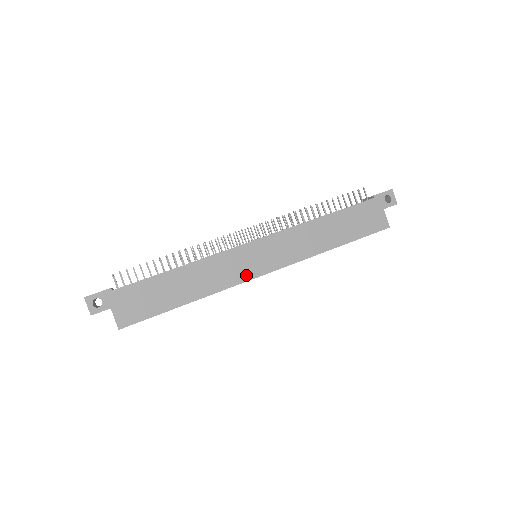
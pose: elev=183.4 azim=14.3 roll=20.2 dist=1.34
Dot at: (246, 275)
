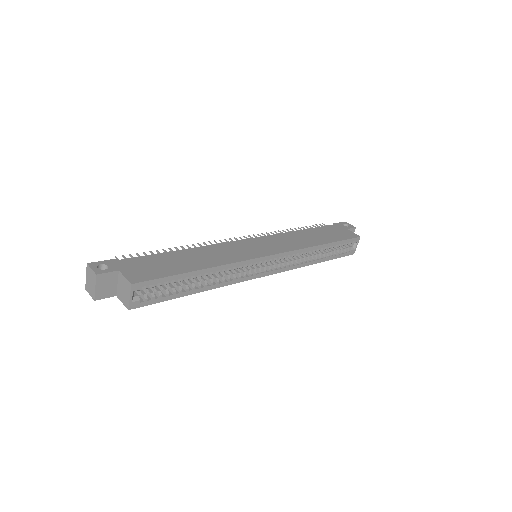
Dot at: (253, 255)
